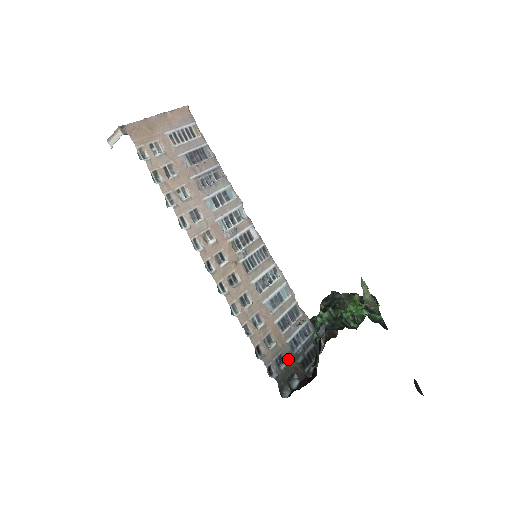
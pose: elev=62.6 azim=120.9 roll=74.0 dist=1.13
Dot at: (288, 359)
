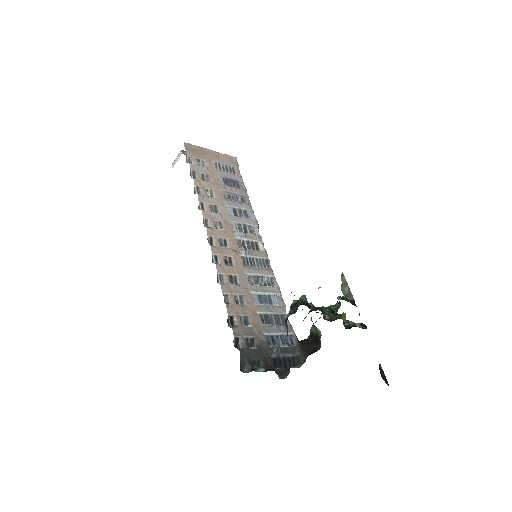
Dot at: (260, 347)
